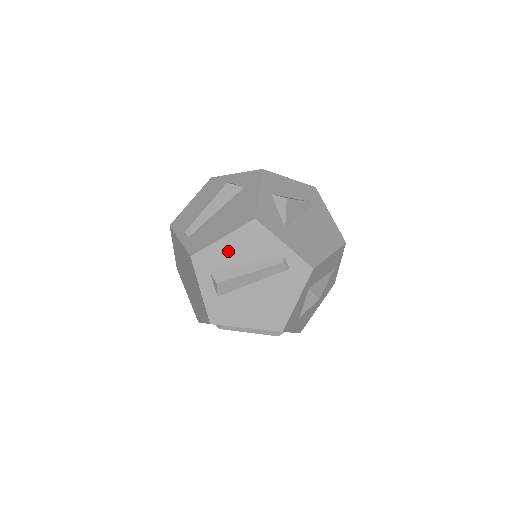
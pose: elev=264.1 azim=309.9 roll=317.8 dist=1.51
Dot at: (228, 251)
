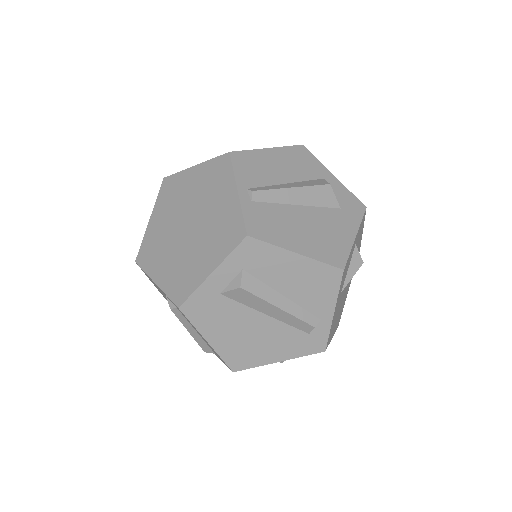
Dot at: (285, 269)
